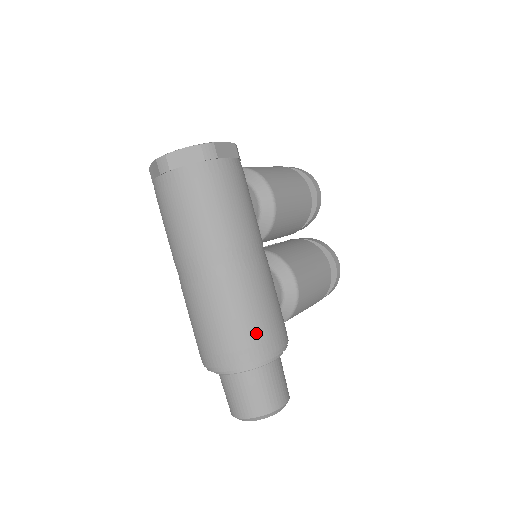
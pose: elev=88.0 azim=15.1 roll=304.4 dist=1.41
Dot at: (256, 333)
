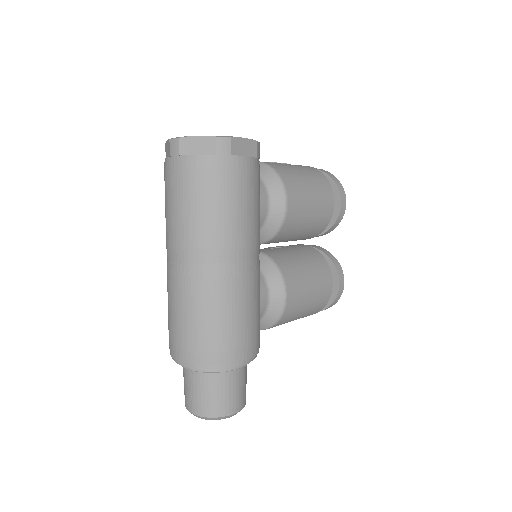
Dot at: (223, 340)
